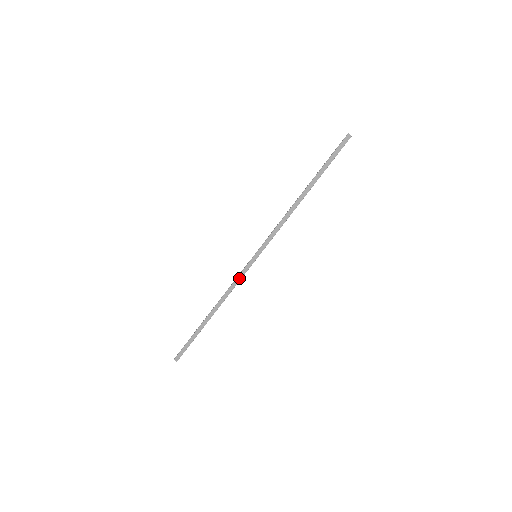
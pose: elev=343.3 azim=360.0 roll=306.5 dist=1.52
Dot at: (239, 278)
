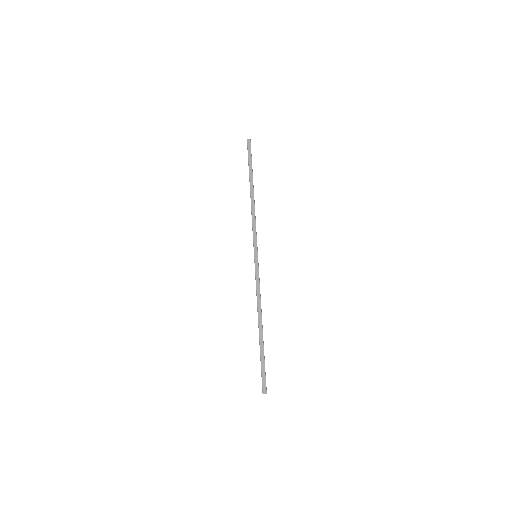
Dot at: (257, 281)
